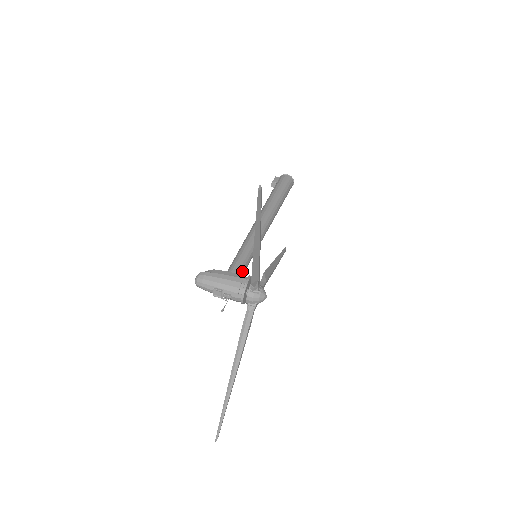
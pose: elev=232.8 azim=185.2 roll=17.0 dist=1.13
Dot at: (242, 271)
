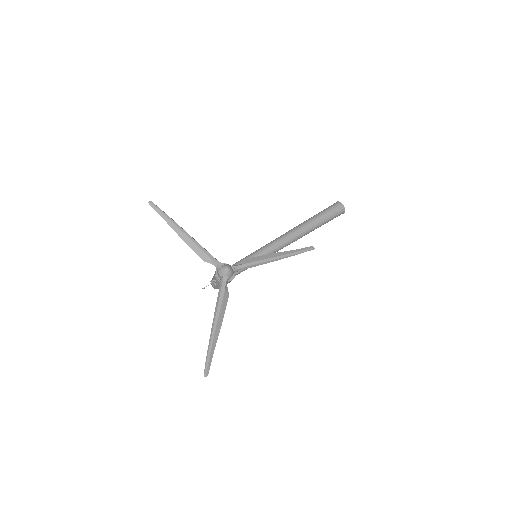
Dot at: occluded
